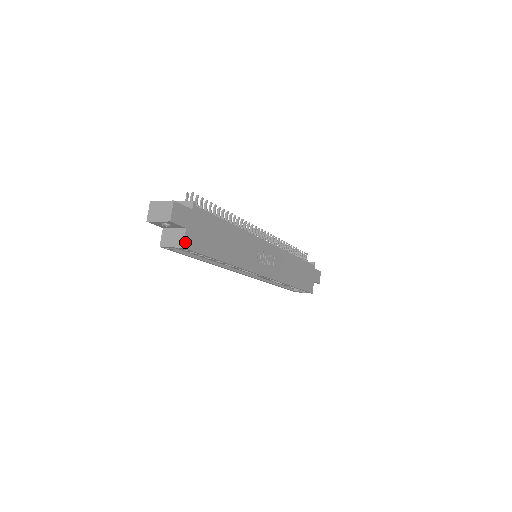
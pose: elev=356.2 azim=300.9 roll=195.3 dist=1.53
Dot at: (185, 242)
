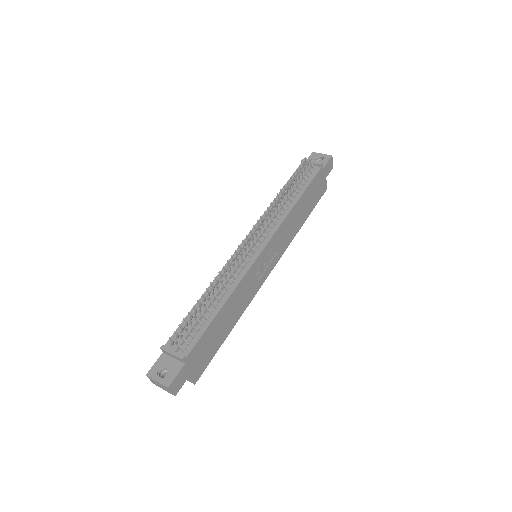
Dot at: (194, 380)
